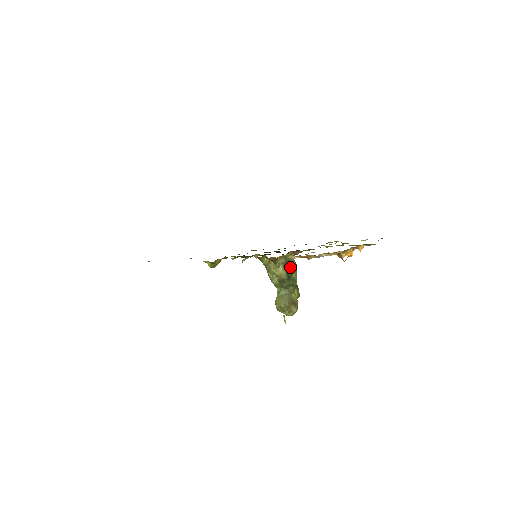
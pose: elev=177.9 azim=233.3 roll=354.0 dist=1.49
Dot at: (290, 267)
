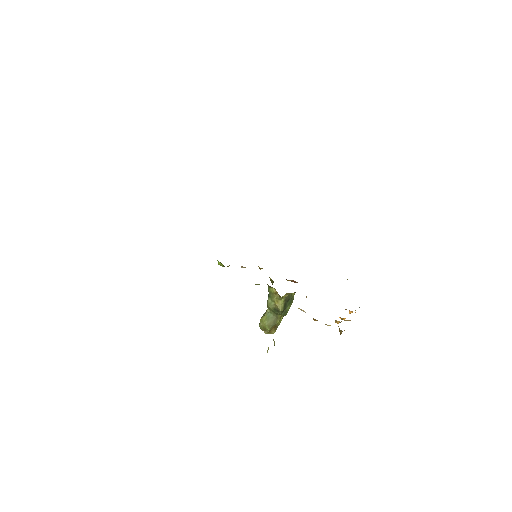
Dot at: (289, 301)
